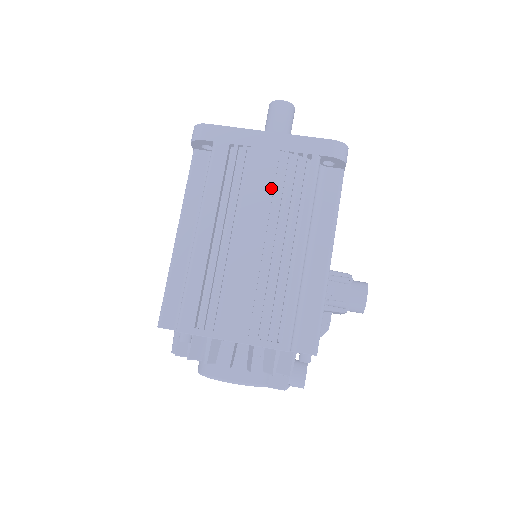
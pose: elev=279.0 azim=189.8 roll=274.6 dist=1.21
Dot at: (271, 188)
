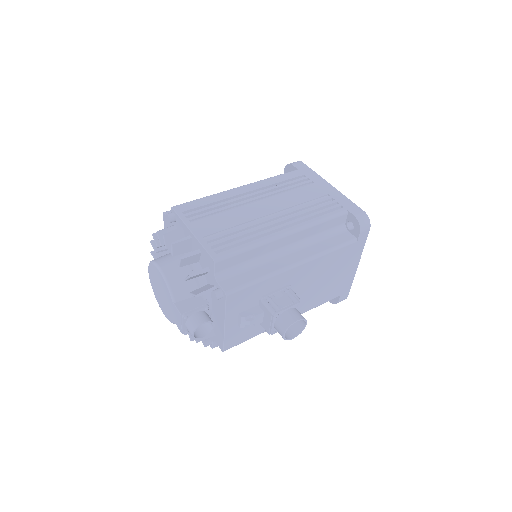
Dot at: (303, 201)
